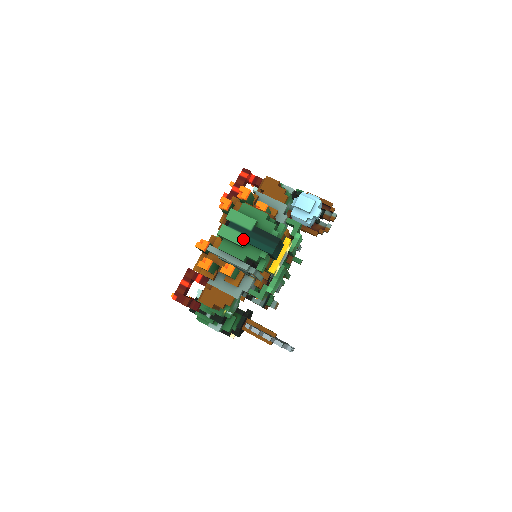
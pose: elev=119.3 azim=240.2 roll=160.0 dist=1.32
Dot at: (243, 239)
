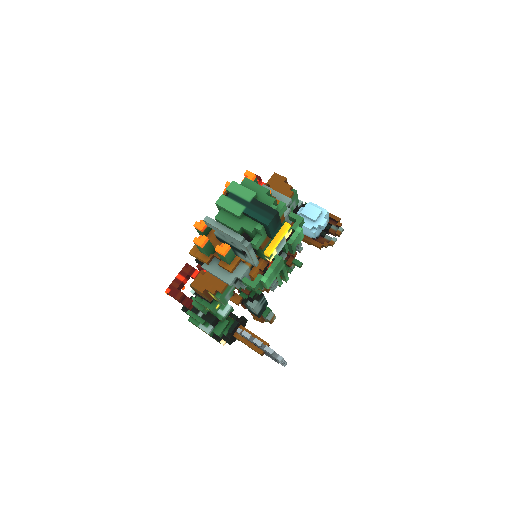
Dot at: (240, 209)
